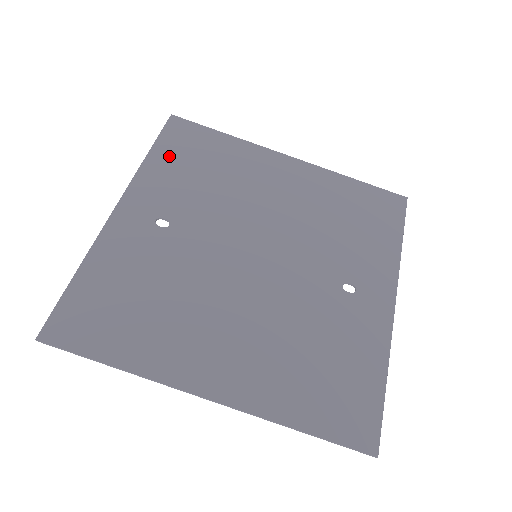
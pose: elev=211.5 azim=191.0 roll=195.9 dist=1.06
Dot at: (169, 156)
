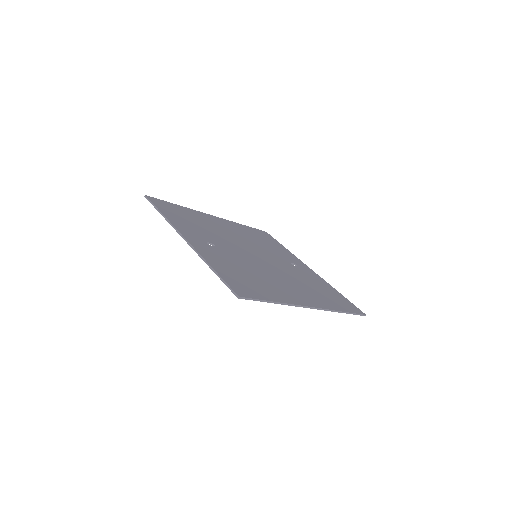
Dot at: (172, 215)
